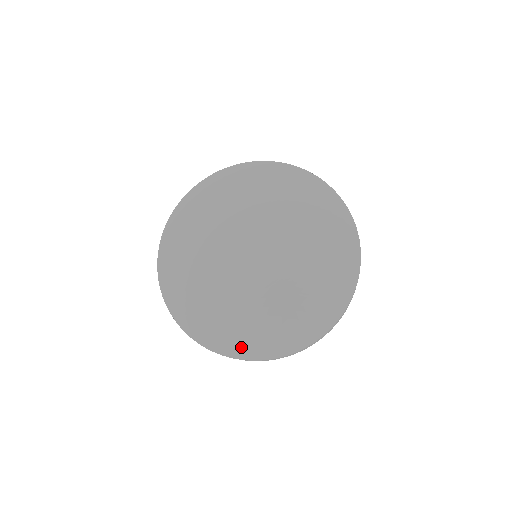
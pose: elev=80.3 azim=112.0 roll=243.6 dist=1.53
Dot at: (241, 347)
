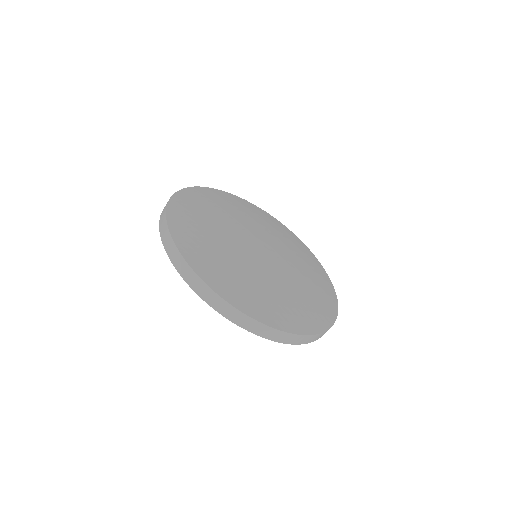
Dot at: (211, 274)
